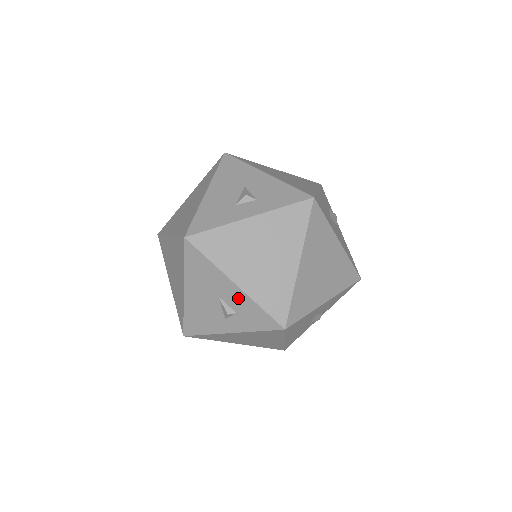
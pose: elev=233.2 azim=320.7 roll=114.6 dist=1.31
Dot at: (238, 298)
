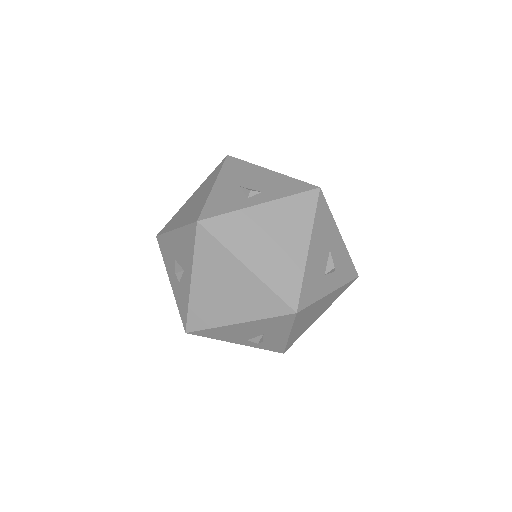
Dot at: (278, 339)
